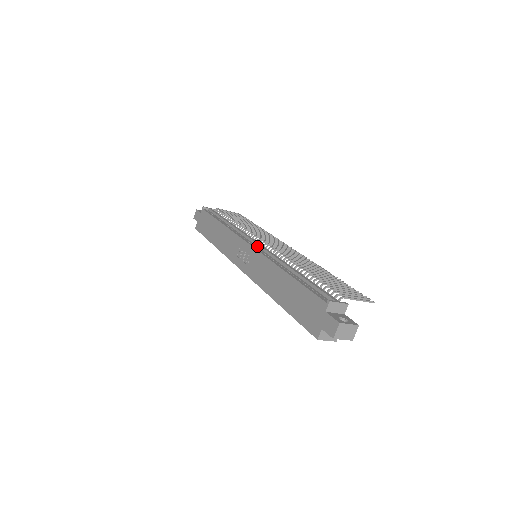
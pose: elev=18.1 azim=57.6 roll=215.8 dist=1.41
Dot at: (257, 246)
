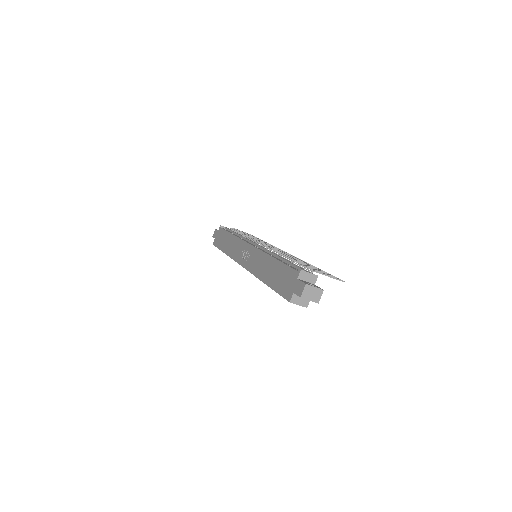
Dot at: (257, 246)
